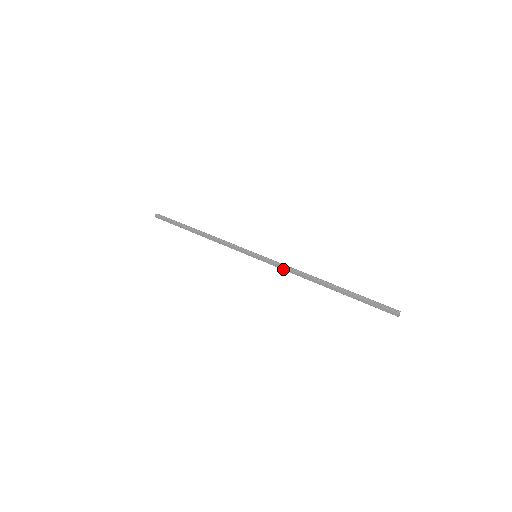
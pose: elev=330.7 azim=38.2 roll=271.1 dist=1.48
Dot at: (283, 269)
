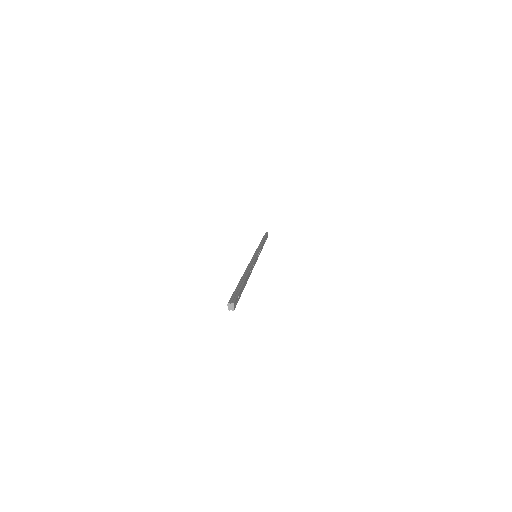
Dot at: occluded
